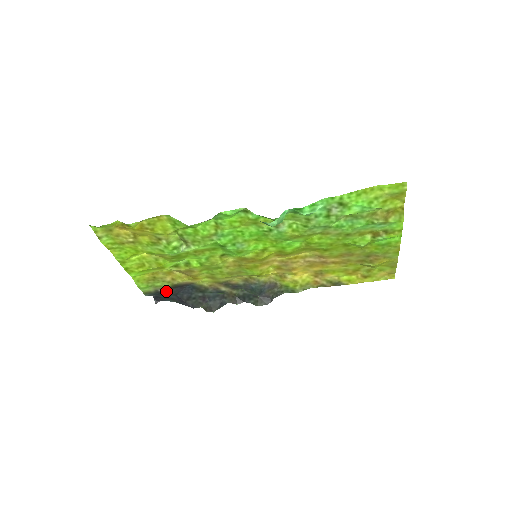
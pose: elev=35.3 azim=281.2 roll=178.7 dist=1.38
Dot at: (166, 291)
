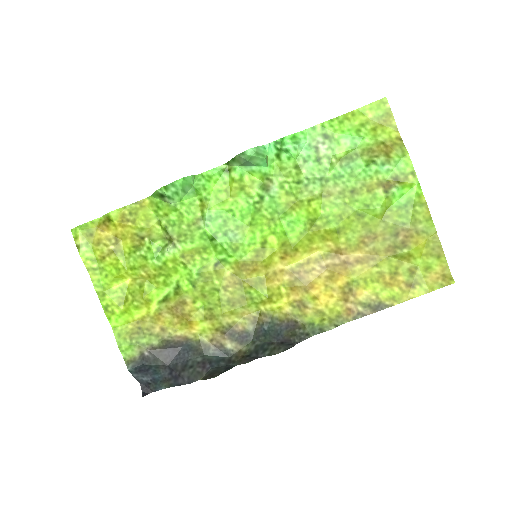
Dot at: (154, 355)
